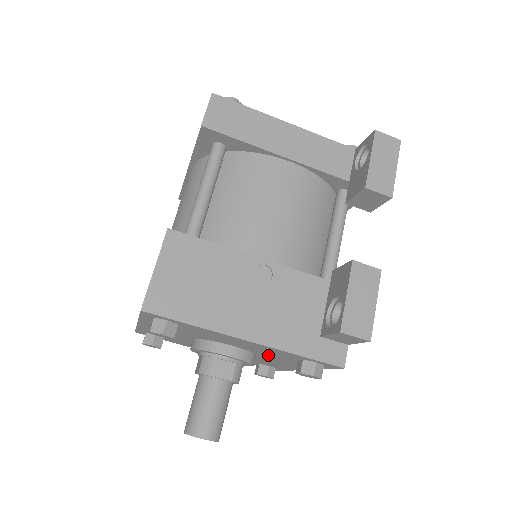
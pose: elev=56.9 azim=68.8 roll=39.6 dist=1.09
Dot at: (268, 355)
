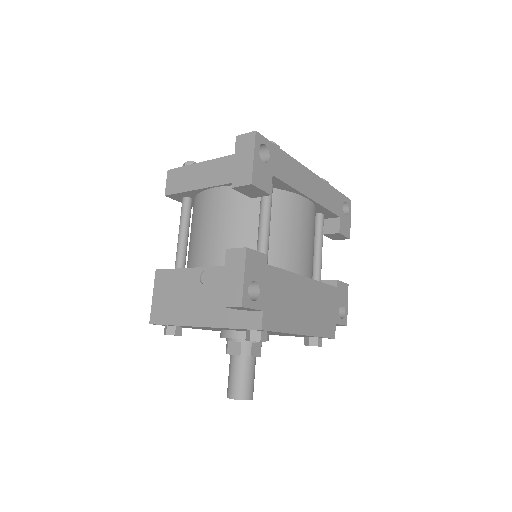
Dot at: occluded
